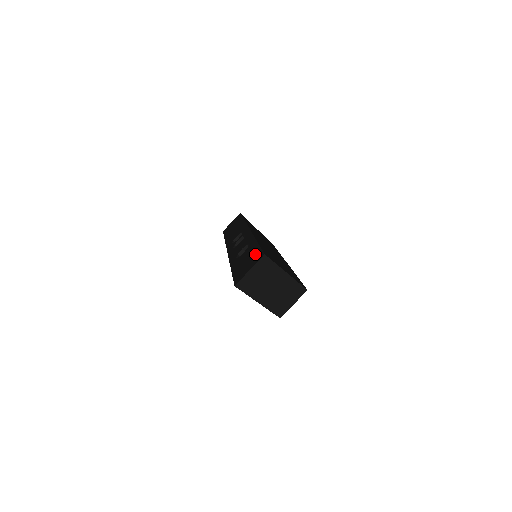
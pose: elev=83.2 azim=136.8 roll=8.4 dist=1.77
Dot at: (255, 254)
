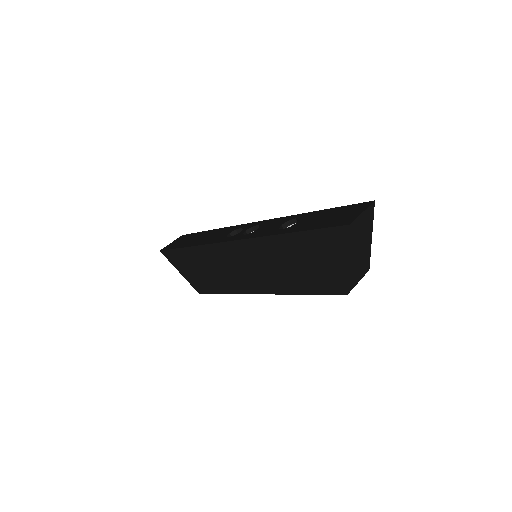
Dot at: (344, 209)
